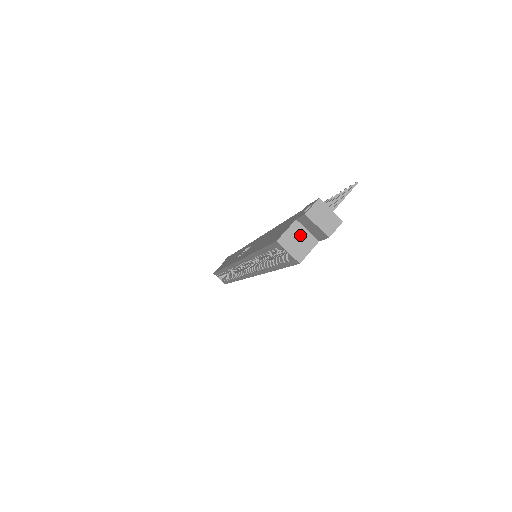
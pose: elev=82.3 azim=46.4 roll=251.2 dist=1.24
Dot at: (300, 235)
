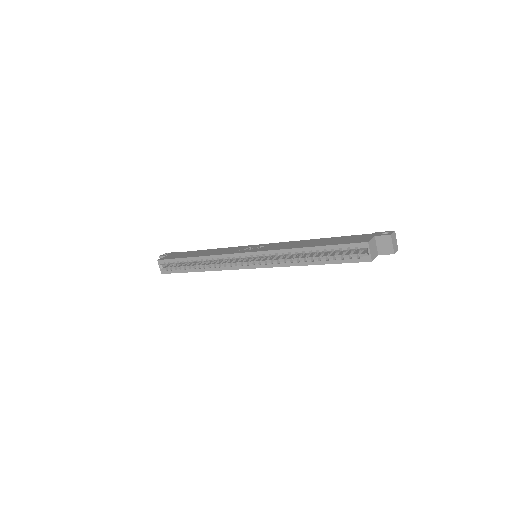
Dot at: (374, 246)
